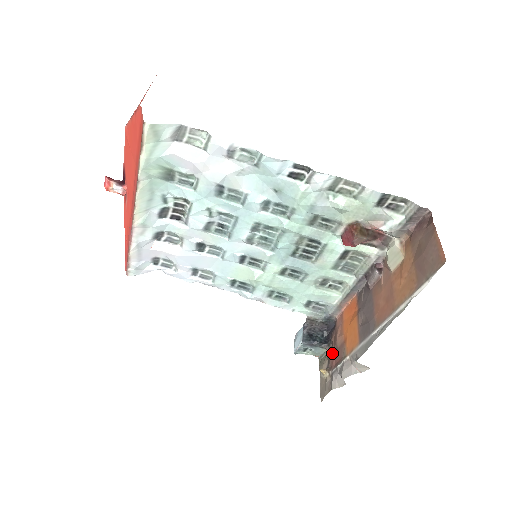
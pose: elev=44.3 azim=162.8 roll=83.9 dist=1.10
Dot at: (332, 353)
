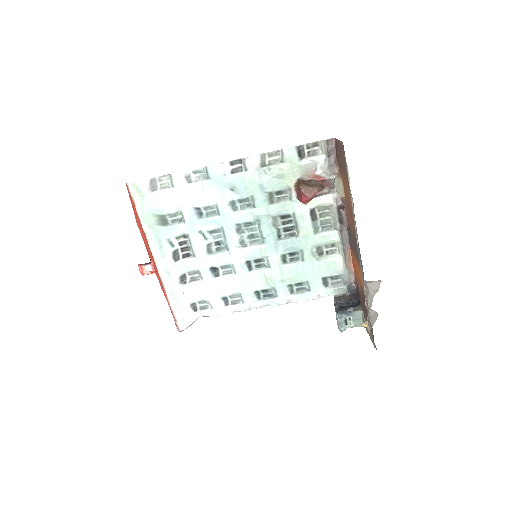
Dot at: occluded
